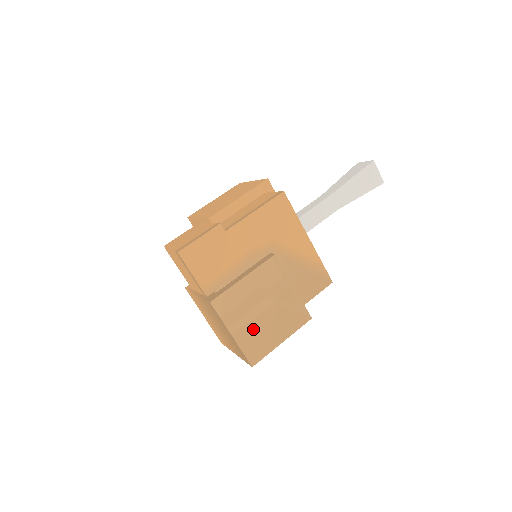
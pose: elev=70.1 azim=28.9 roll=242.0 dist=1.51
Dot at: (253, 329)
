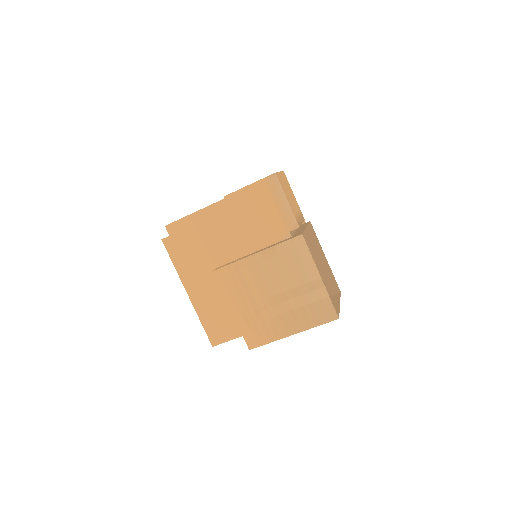
Dot at: (326, 279)
